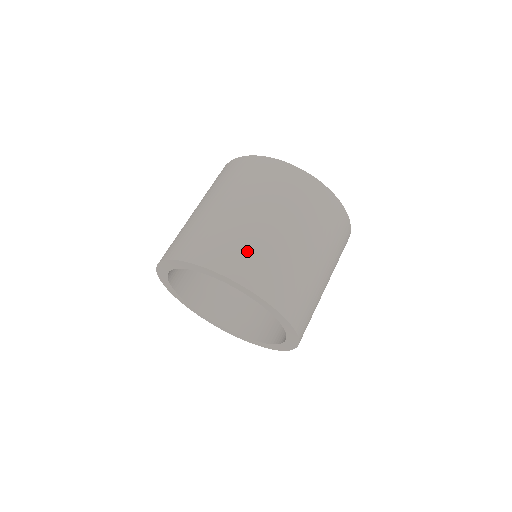
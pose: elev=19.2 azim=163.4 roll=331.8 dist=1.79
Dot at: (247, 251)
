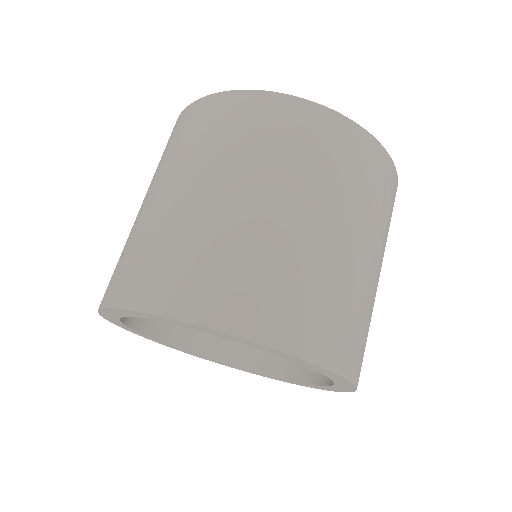
Dot at: (364, 329)
